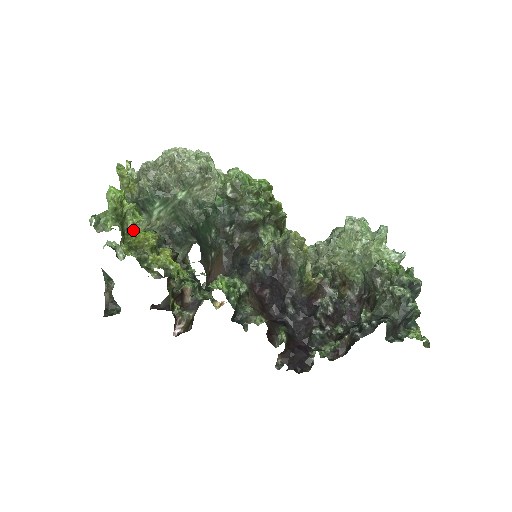
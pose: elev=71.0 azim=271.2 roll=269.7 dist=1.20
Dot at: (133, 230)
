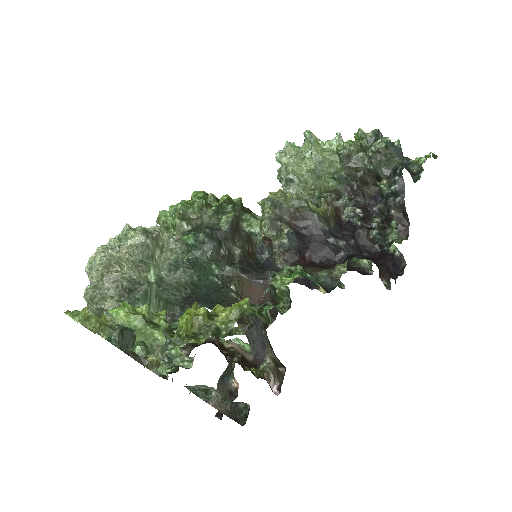
Dot at: (170, 329)
